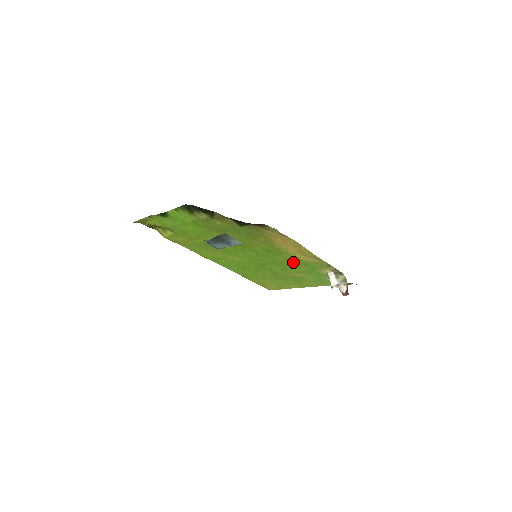
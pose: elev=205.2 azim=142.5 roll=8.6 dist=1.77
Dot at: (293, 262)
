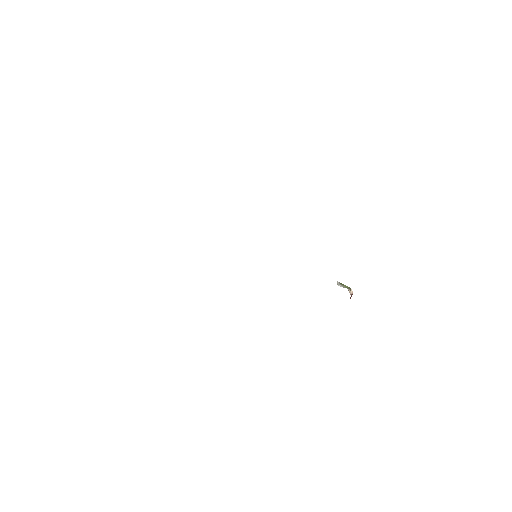
Dot at: occluded
